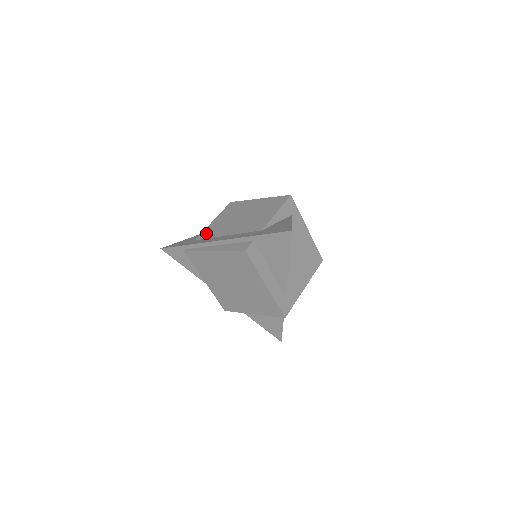
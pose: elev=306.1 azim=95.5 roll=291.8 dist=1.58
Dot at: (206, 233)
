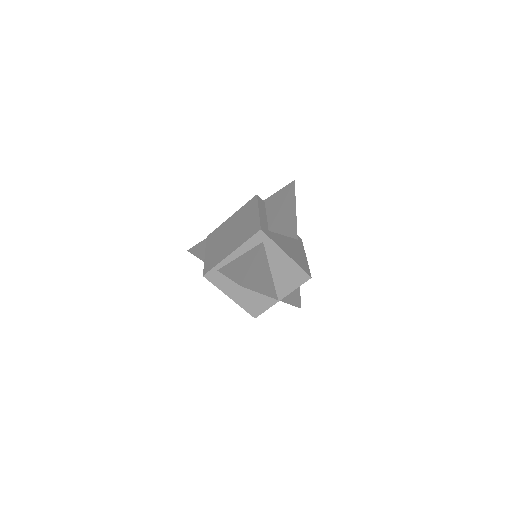
Dot at: occluded
